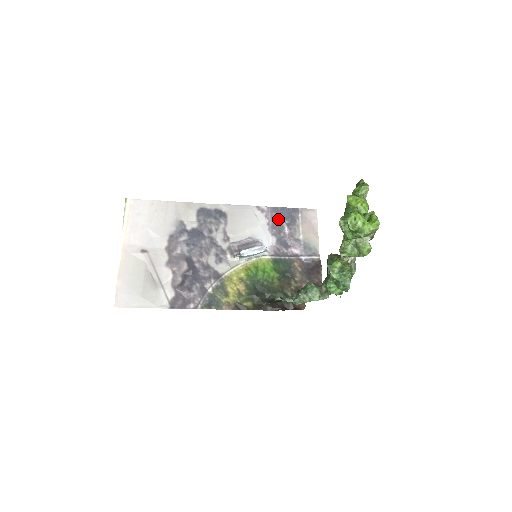
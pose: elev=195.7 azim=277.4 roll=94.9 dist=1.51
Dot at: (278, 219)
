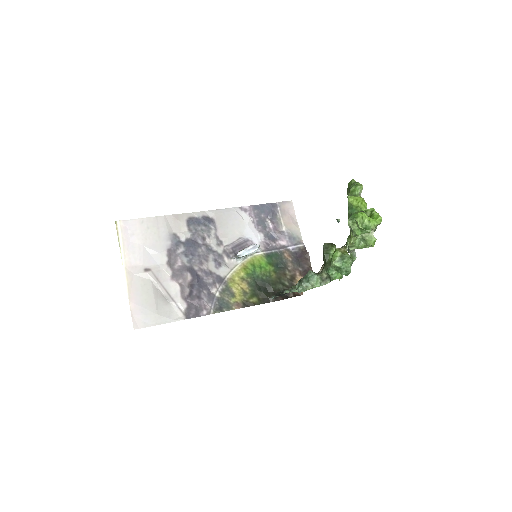
Dot at: (261, 216)
